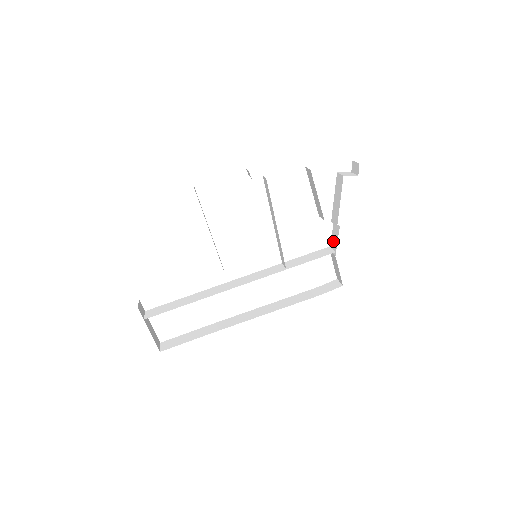
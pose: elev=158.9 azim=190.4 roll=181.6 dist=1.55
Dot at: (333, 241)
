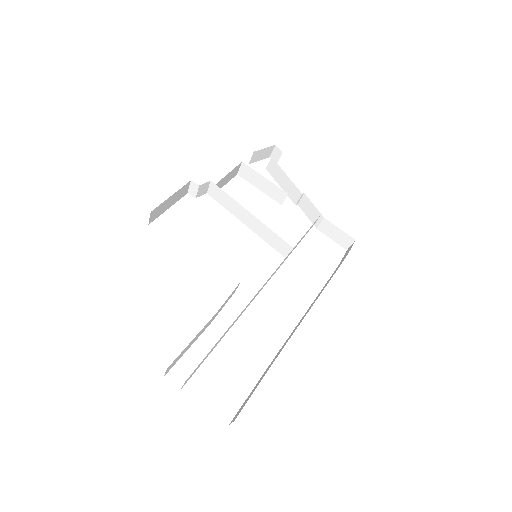
Dot at: (311, 215)
